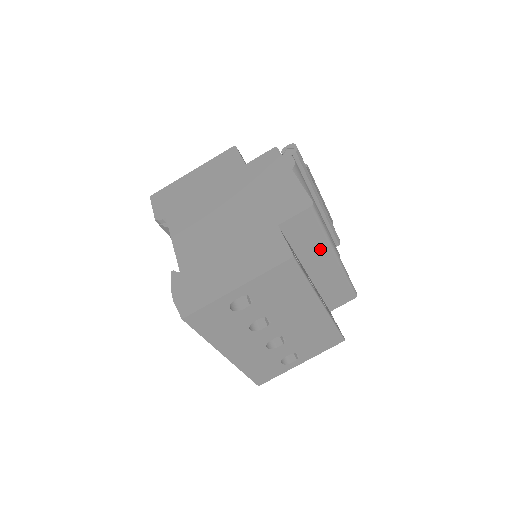
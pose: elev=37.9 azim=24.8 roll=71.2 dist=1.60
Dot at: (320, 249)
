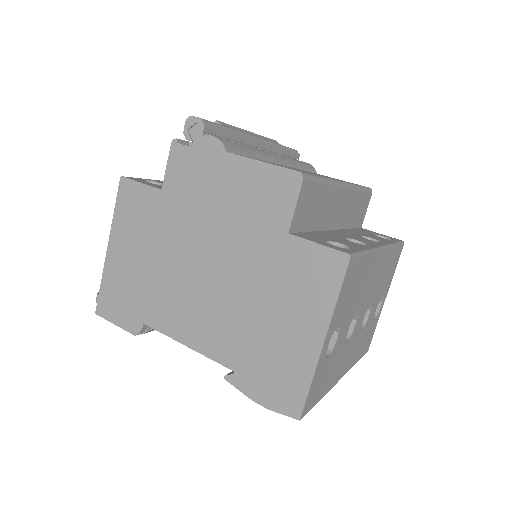
Dot at: (330, 199)
